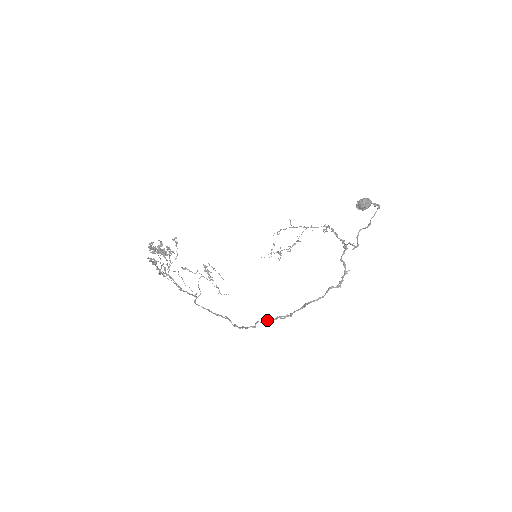
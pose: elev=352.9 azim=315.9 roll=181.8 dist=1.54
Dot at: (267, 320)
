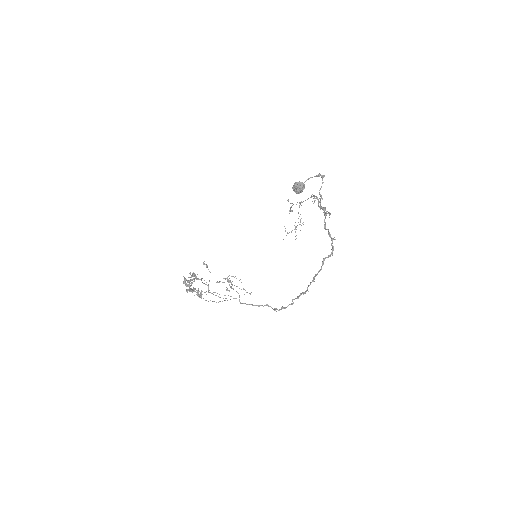
Dot at: occluded
